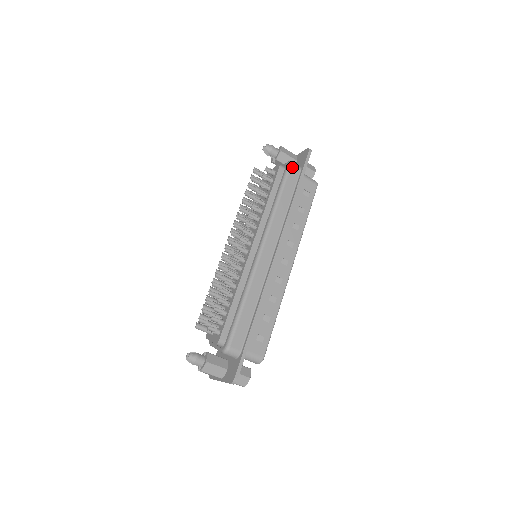
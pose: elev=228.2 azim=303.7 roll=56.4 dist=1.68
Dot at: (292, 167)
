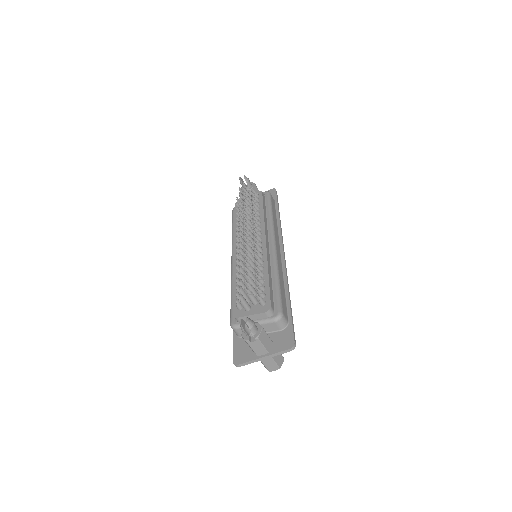
Dot at: (271, 195)
